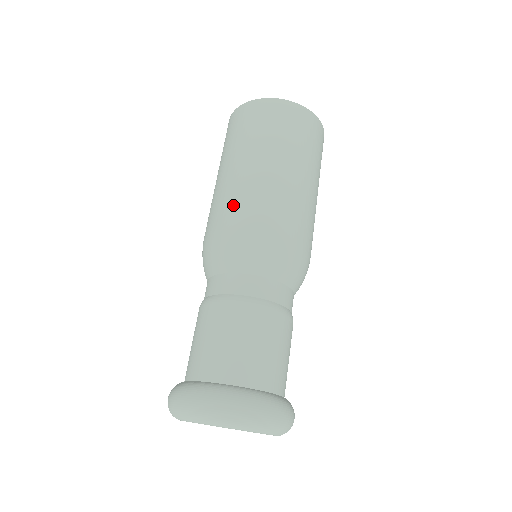
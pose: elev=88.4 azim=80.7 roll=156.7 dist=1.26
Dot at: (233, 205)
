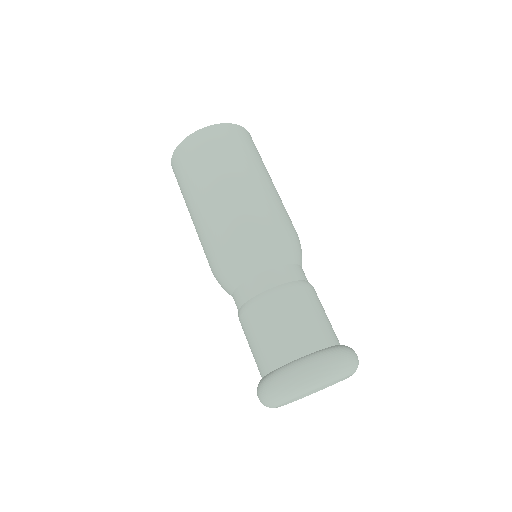
Dot at: (212, 235)
